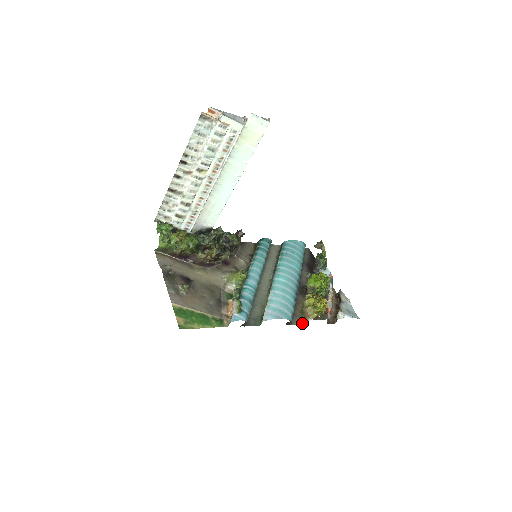
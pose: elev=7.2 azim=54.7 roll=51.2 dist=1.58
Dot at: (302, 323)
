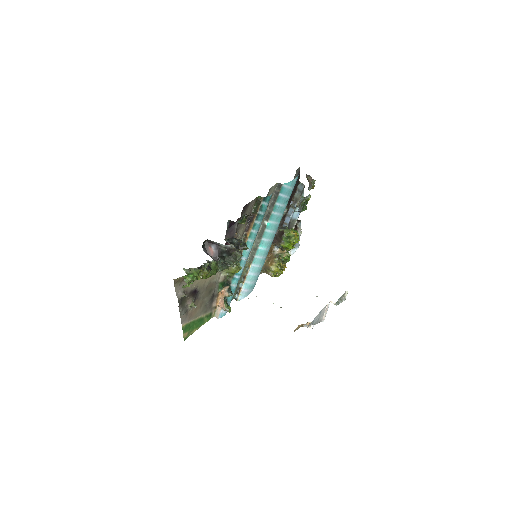
Dot at: (261, 273)
